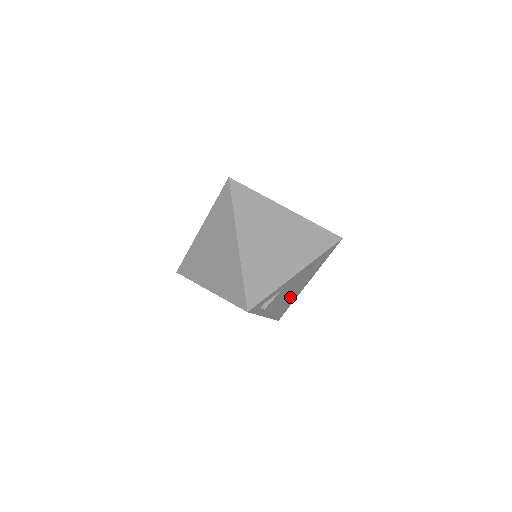
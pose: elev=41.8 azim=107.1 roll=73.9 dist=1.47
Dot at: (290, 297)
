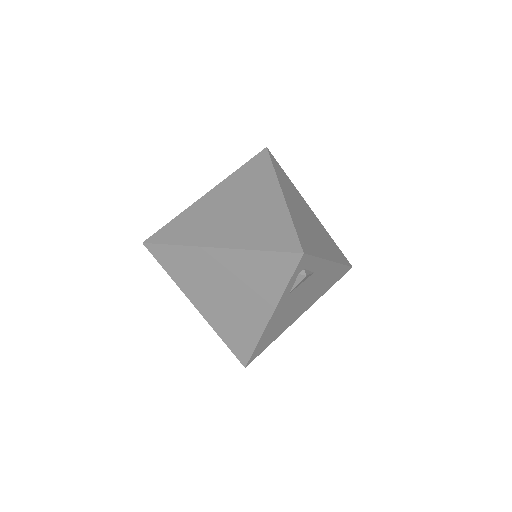
Dot at: (287, 318)
